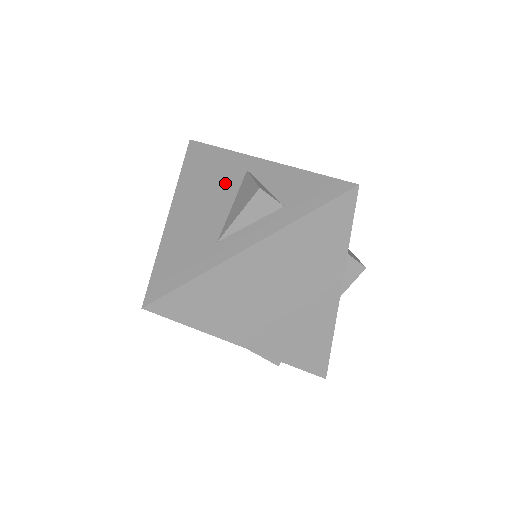
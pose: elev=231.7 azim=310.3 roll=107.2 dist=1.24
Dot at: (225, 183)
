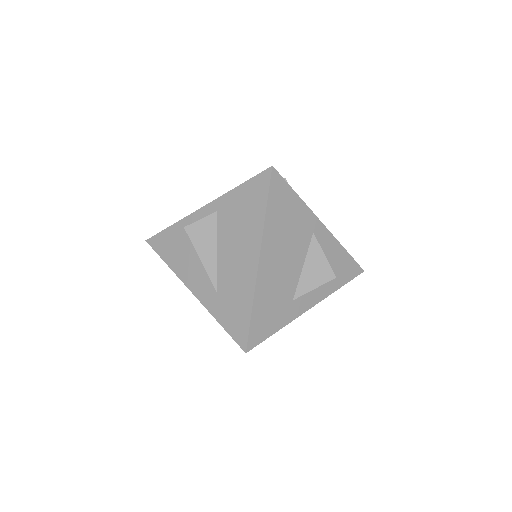
Dot at: (299, 241)
